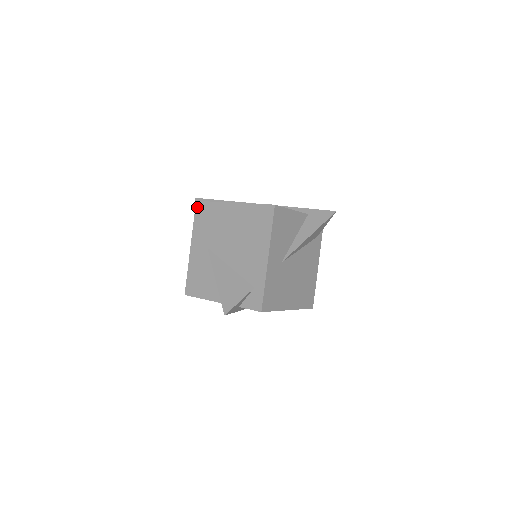
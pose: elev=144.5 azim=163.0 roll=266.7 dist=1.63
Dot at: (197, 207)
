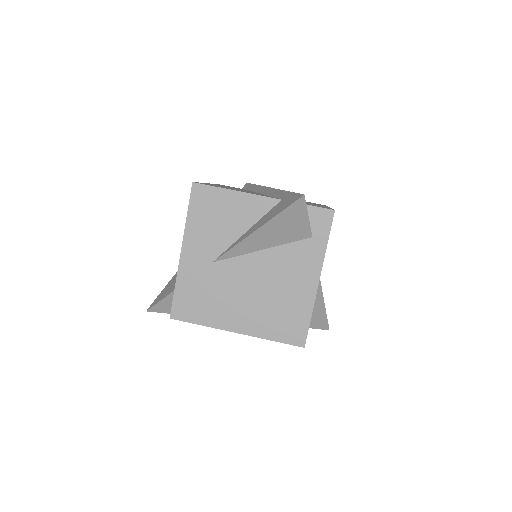
Dot at: occluded
